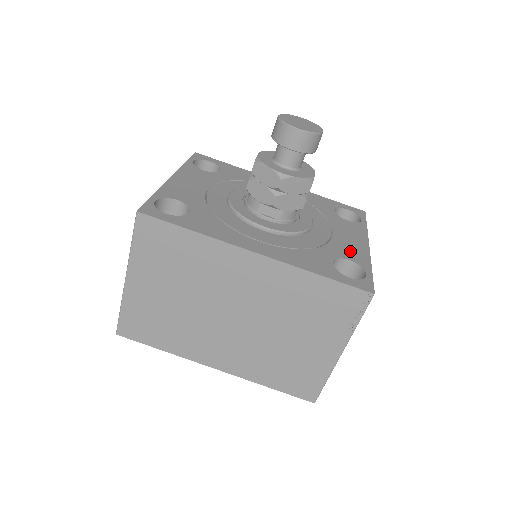
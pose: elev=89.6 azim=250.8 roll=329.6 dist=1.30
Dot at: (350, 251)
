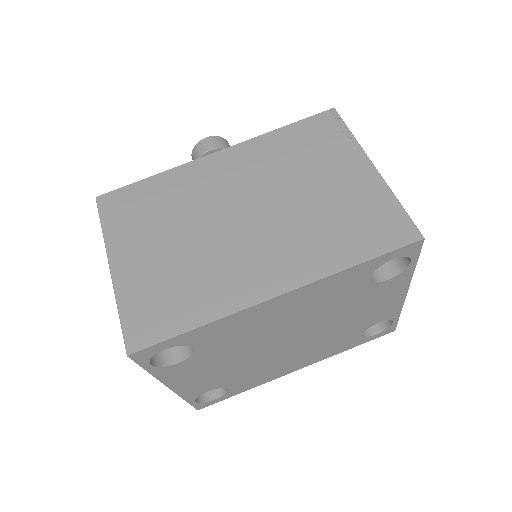
Dot at: occluded
